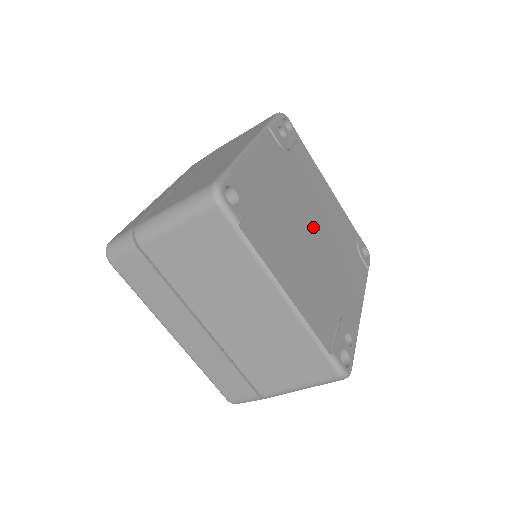
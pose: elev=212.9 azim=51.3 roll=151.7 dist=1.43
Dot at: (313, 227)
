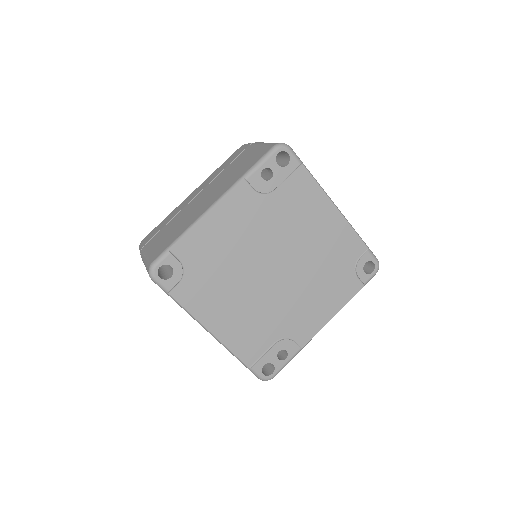
Dot at: (278, 265)
